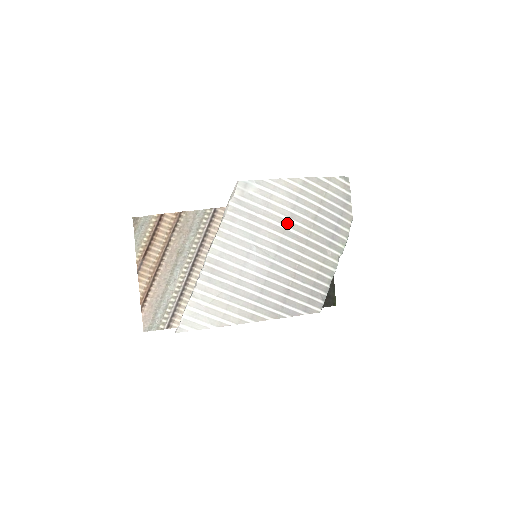
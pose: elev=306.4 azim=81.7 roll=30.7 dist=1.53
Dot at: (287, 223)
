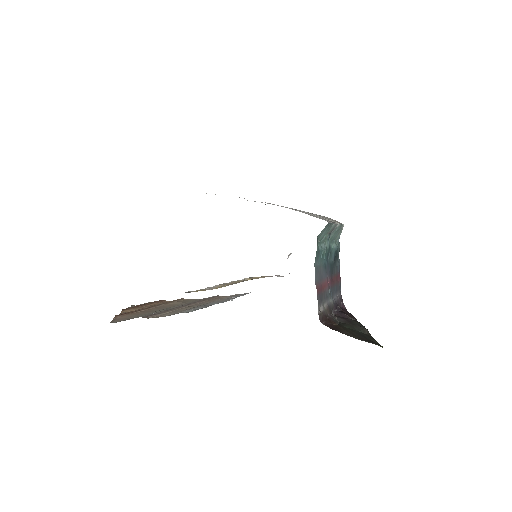
Dot at: occluded
